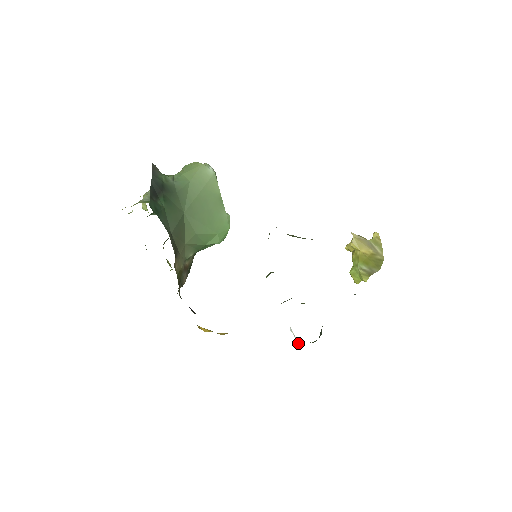
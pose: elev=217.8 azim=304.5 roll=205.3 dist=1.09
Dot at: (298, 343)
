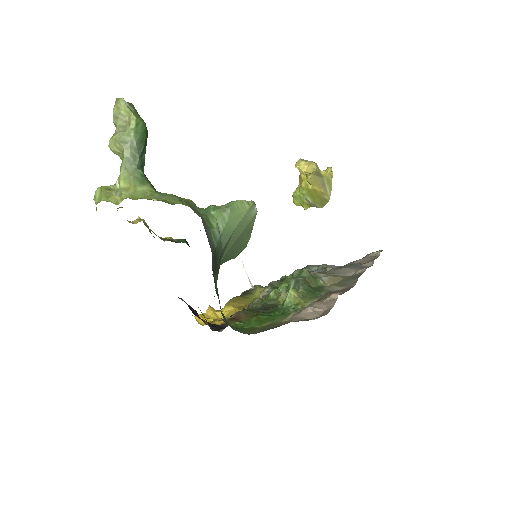
Dot at: (251, 284)
